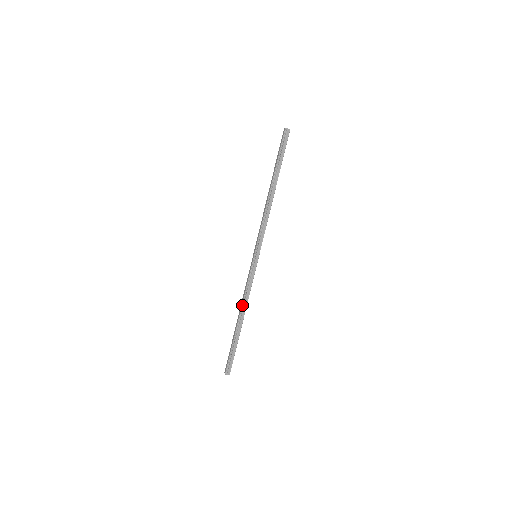
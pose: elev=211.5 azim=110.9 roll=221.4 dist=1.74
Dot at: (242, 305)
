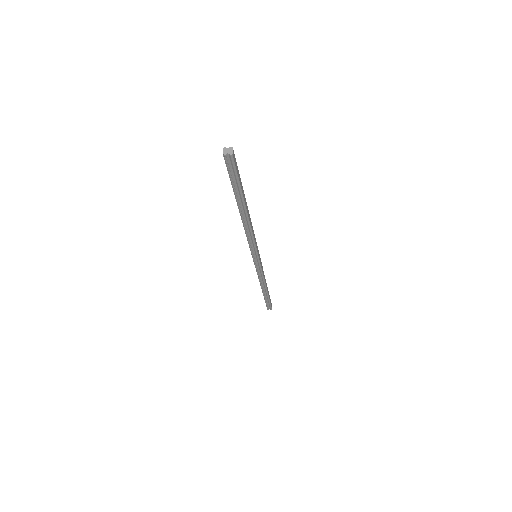
Dot at: (260, 283)
